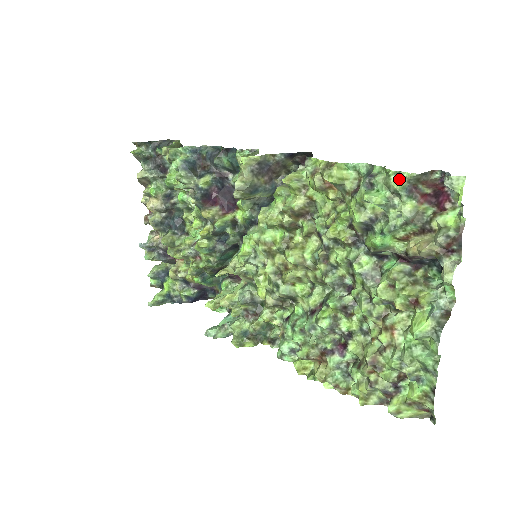
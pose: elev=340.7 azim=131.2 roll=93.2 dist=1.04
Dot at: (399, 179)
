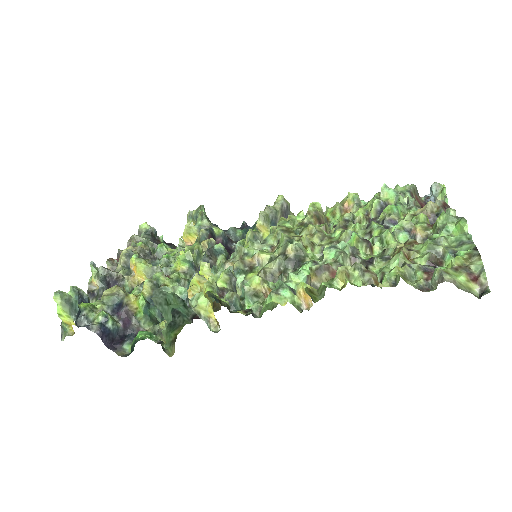
Dot at: (403, 187)
